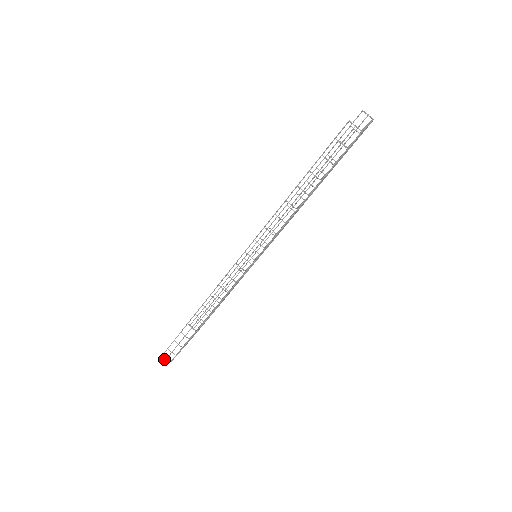
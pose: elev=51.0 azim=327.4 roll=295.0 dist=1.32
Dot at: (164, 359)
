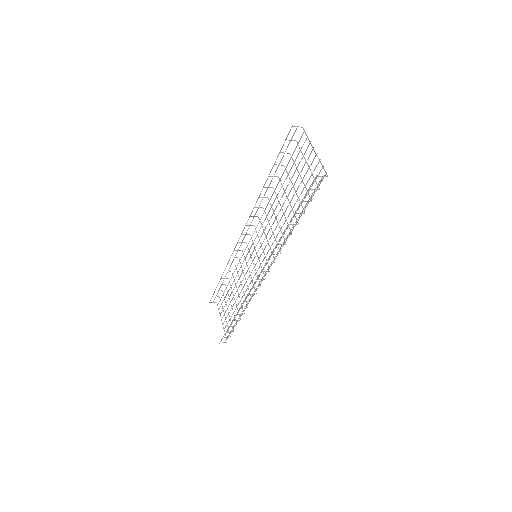
Dot at: occluded
